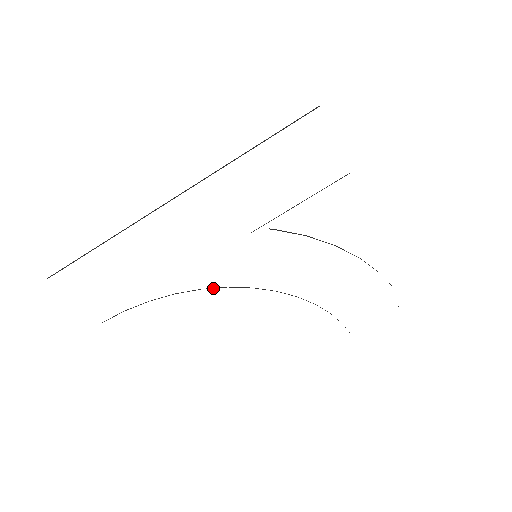
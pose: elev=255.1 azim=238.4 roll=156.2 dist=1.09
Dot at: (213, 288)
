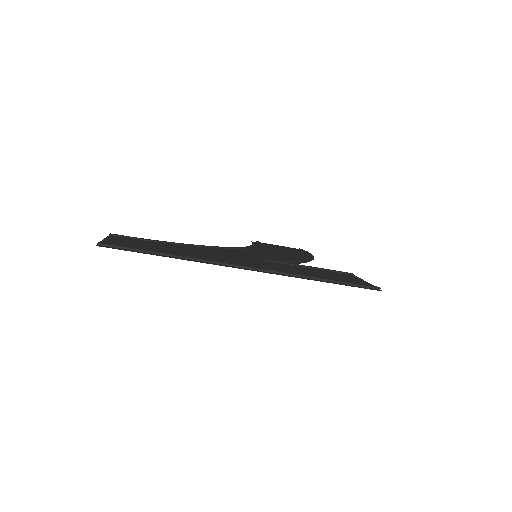
Dot at: (210, 247)
